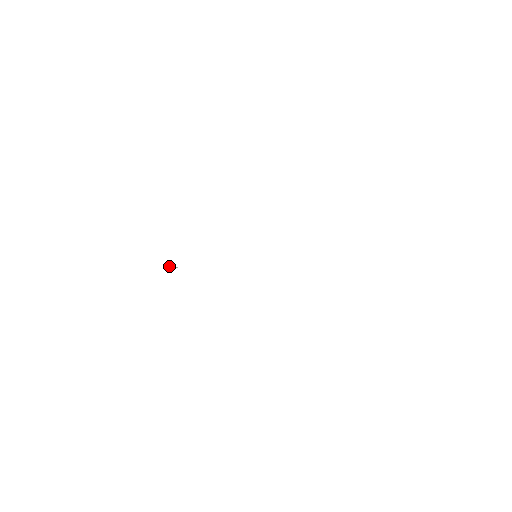
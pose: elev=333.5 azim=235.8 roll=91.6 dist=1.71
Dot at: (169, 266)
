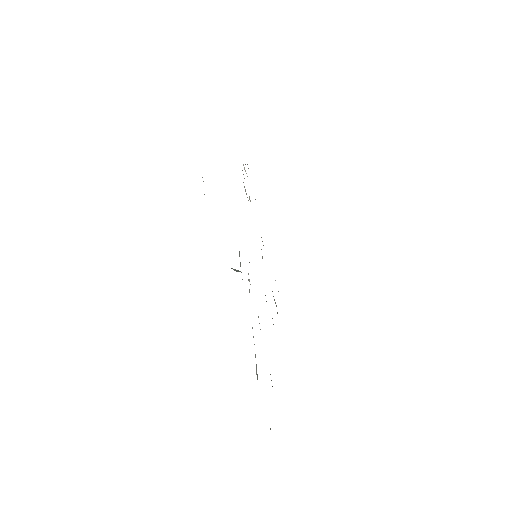
Dot at: (235, 270)
